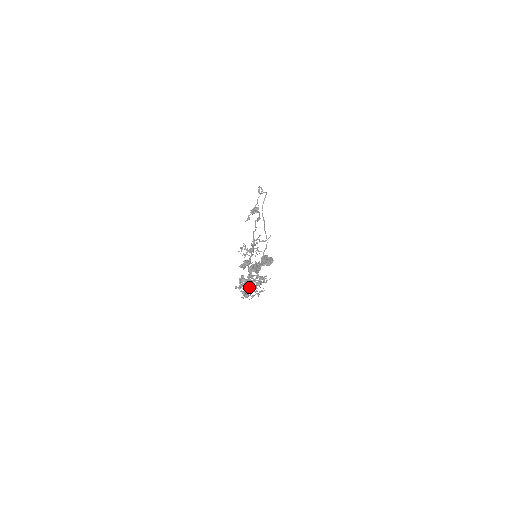
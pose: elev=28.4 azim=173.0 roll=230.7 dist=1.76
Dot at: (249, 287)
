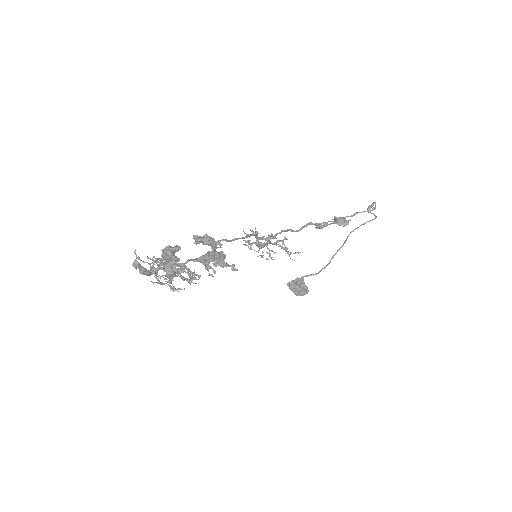
Dot at: occluded
